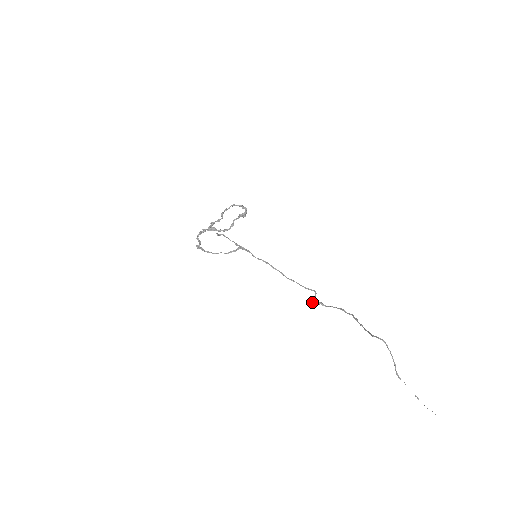
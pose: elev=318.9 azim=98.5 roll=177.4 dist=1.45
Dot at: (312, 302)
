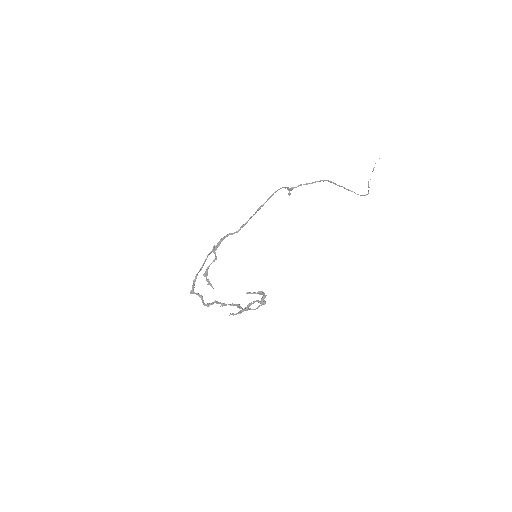
Dot at: occluded
